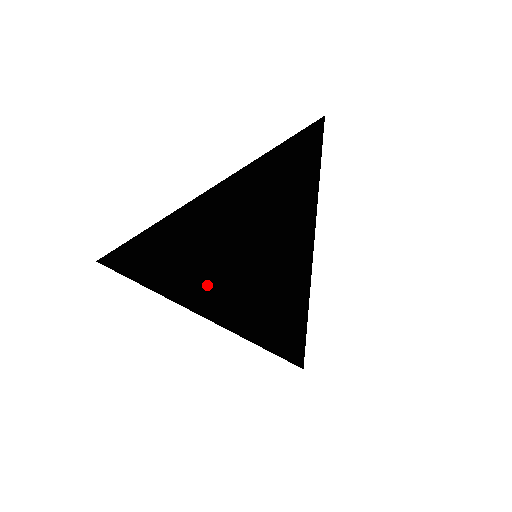
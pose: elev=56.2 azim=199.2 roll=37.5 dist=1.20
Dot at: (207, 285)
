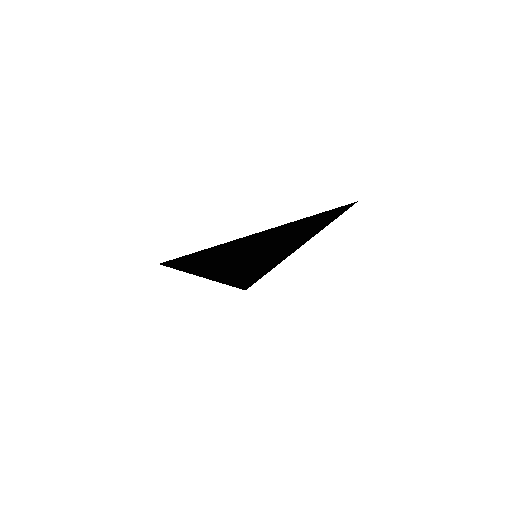
Dot at: (216, 267)
